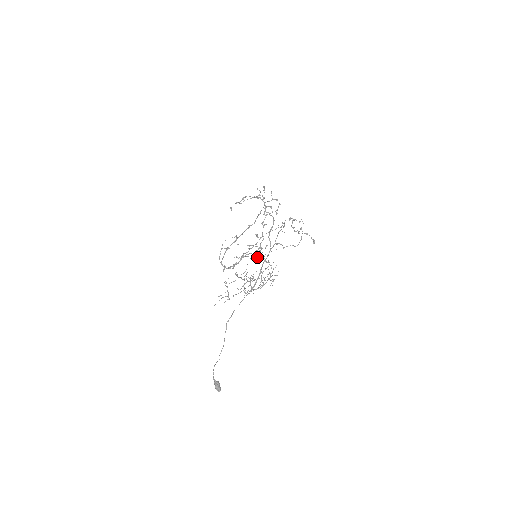
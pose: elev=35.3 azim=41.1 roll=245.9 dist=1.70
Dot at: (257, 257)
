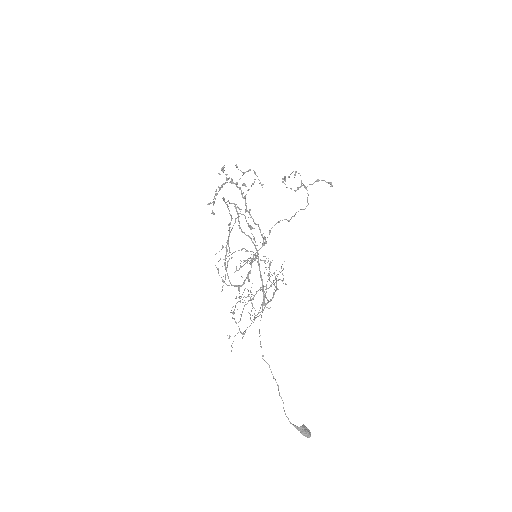
Dot at: (251, 260)
